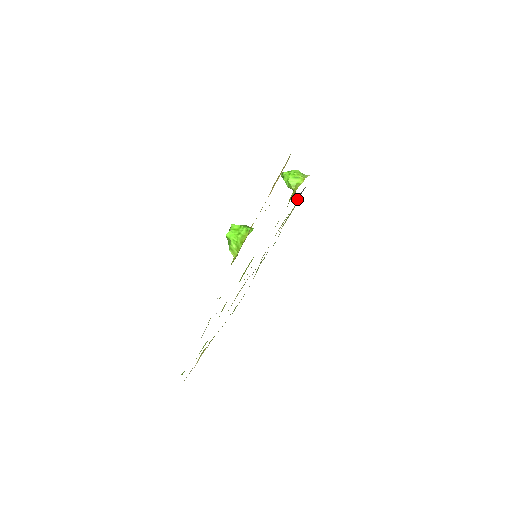
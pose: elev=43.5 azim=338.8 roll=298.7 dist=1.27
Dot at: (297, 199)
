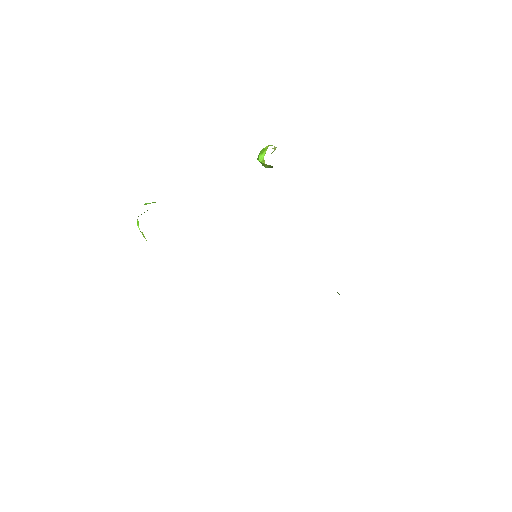
Dot at: occluded
